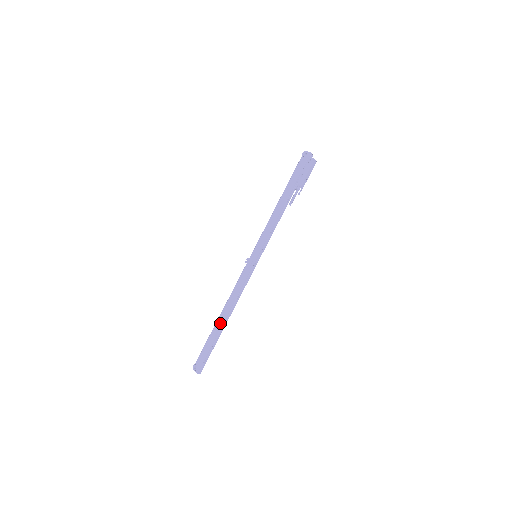
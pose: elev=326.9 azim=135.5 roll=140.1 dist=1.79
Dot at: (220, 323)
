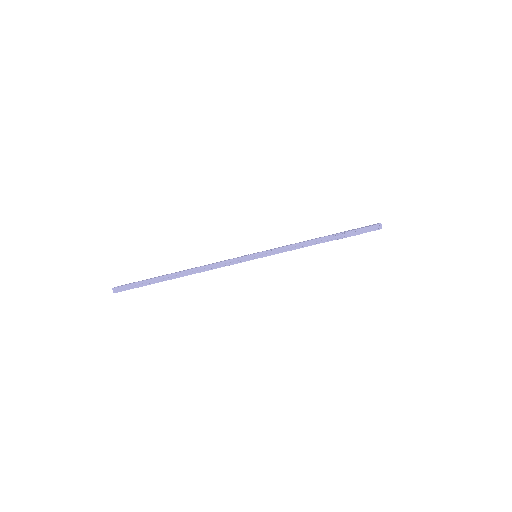
Dot at: (173, 273)
